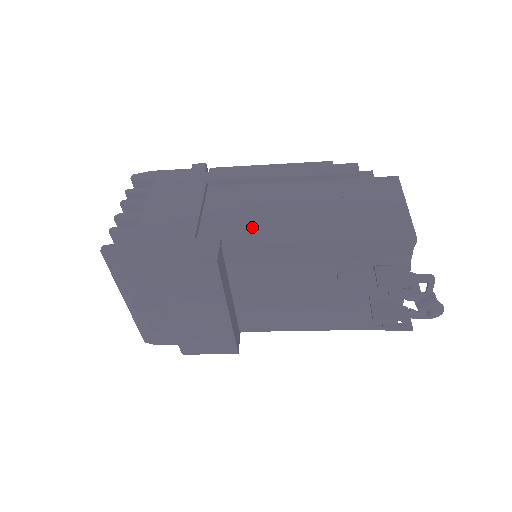
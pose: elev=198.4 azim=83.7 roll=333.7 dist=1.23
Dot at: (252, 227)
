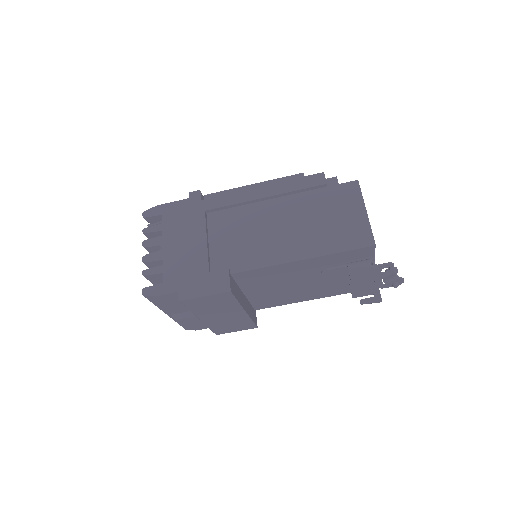
Dot at: (250, 252)
